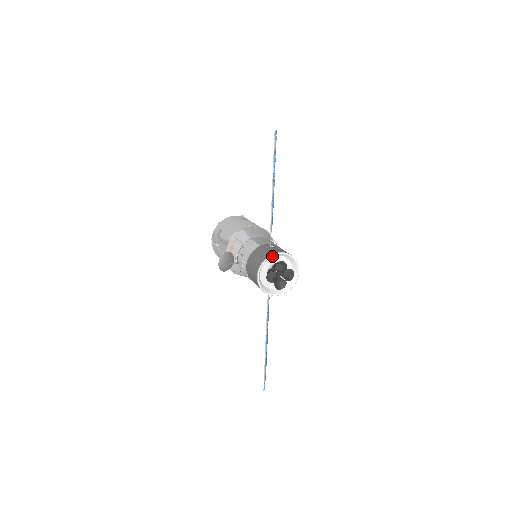
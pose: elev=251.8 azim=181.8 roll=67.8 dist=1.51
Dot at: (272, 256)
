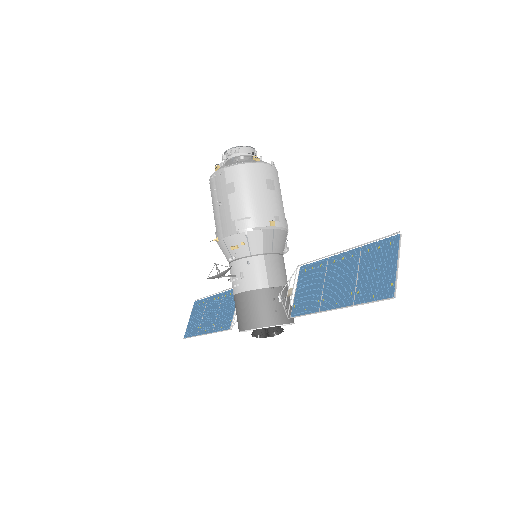
Dot at: (273, 322)
